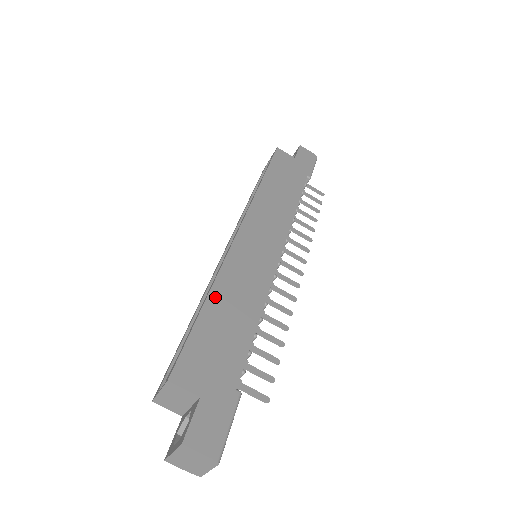
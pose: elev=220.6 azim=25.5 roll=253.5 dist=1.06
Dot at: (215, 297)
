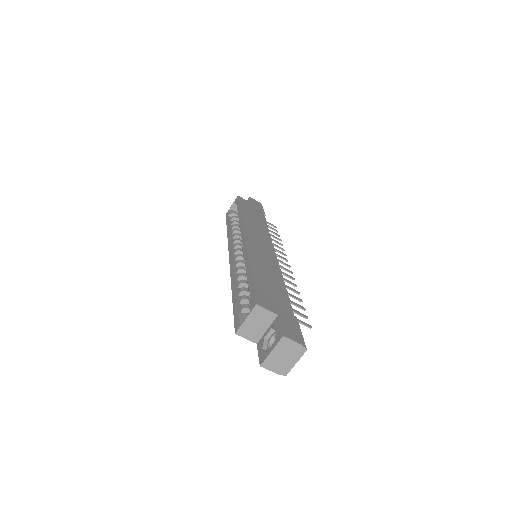
Dot at: (254, 267)
